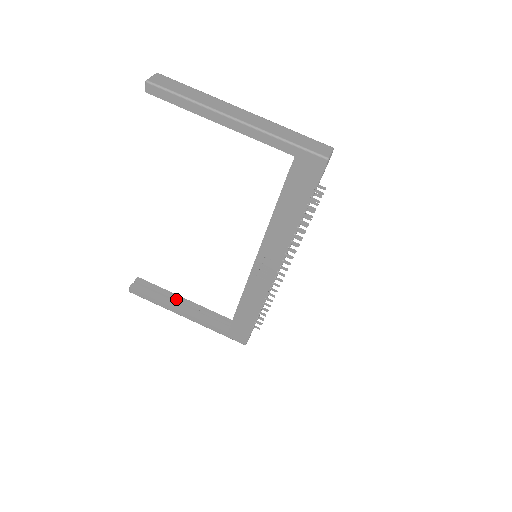
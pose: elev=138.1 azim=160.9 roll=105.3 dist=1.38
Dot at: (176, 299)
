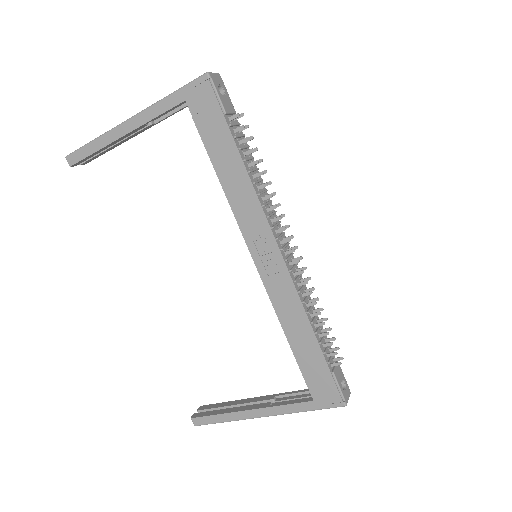
Dot at: (244, 403)
